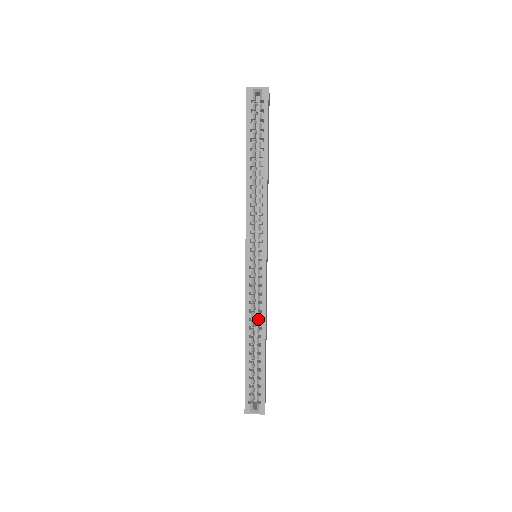
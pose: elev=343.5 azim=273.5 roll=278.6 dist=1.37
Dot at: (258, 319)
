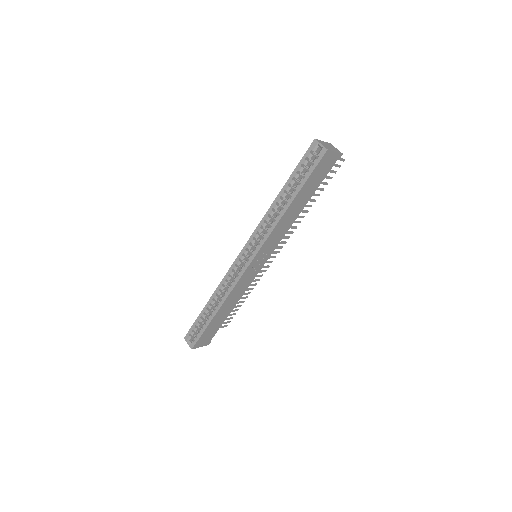
Dot at: occluded
